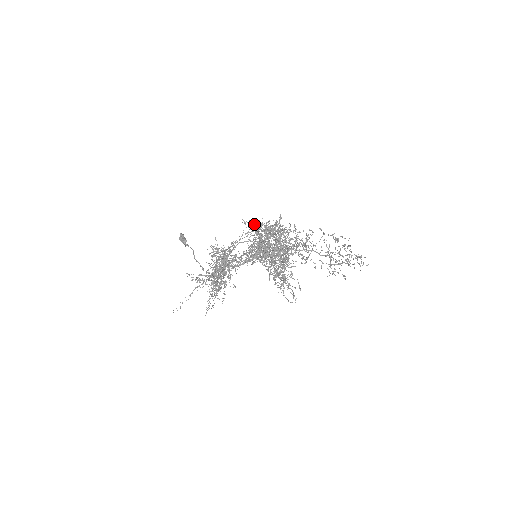
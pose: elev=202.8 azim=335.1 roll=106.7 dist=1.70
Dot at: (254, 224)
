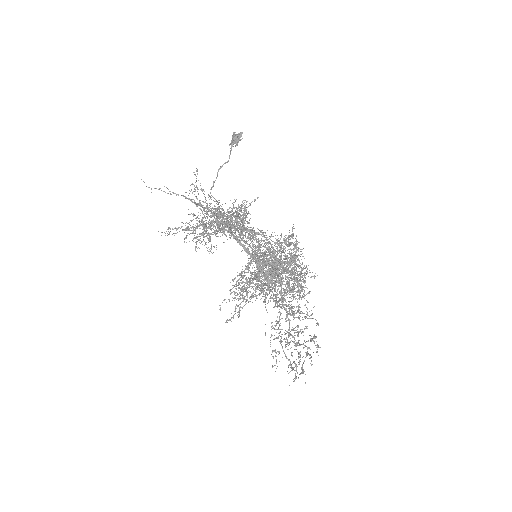
Dot at: (293, 238)
